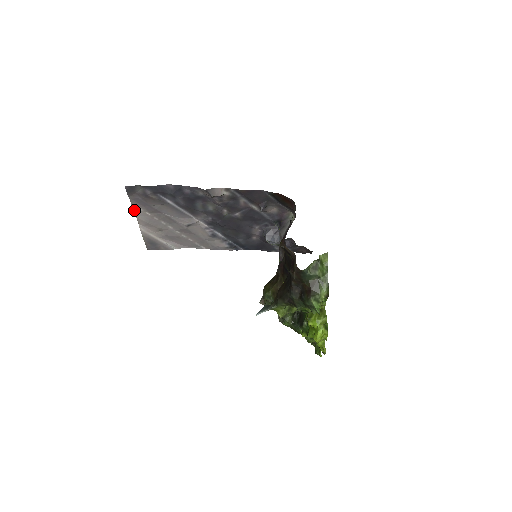
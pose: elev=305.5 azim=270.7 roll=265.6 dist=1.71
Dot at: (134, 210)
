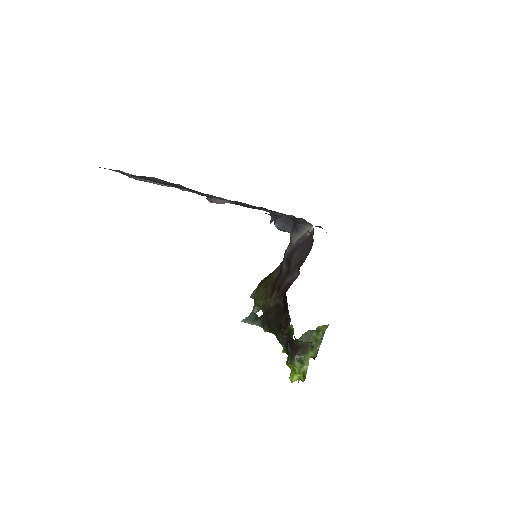
Dot at: occluded
